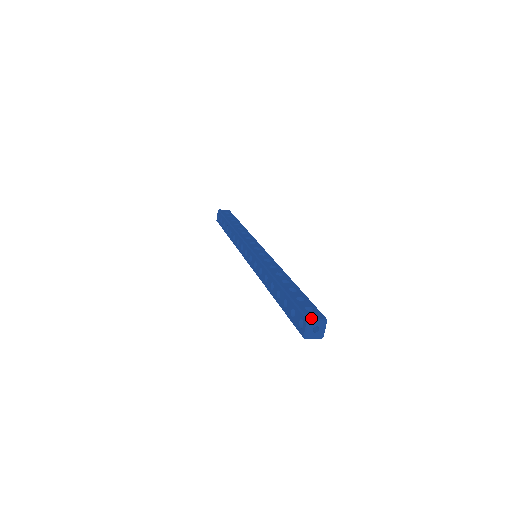
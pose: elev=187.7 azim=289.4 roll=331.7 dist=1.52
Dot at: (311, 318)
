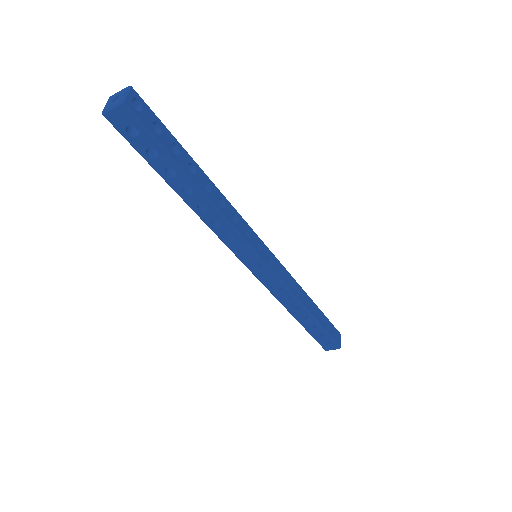
Dot at: occluded
